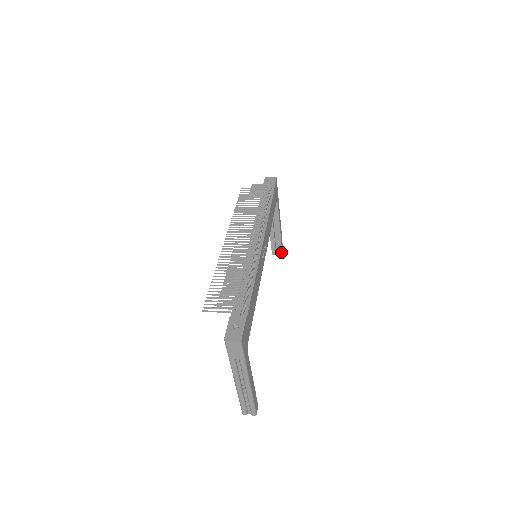
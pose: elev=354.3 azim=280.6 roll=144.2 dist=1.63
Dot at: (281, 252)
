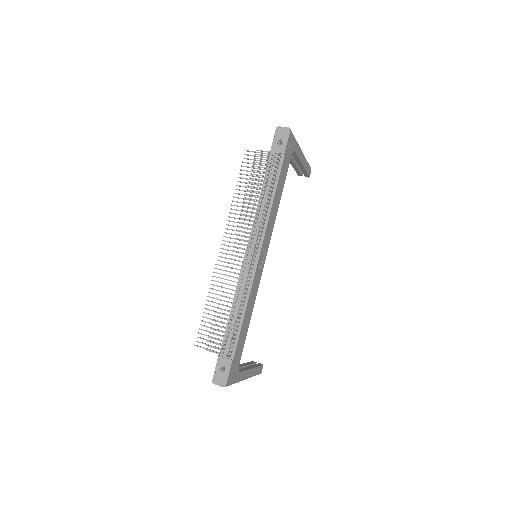
Dot at: (308, 176)
